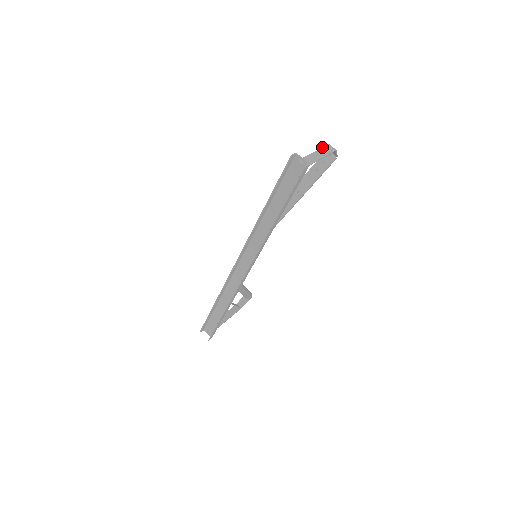
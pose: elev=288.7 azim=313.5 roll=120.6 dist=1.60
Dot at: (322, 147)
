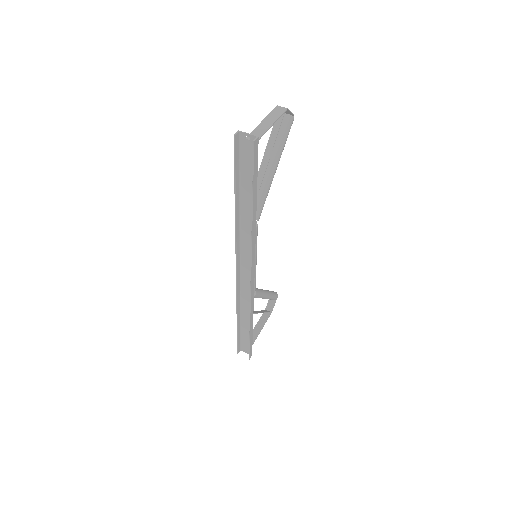
Dot at: (270, 112)
